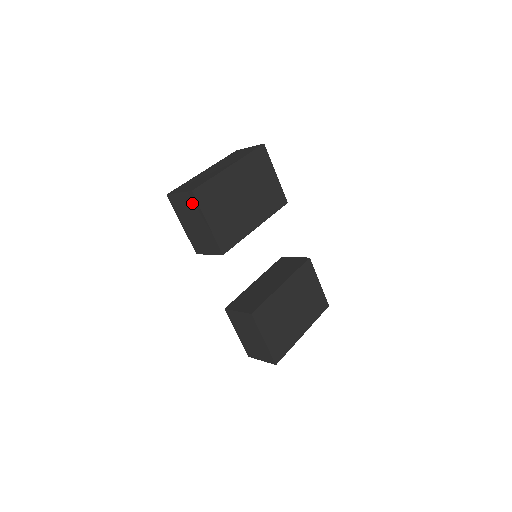
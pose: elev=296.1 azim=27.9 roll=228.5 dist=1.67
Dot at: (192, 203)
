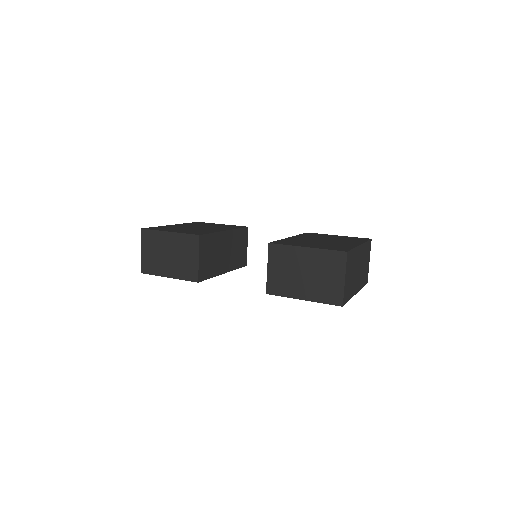
Dot at: (150, 239)
